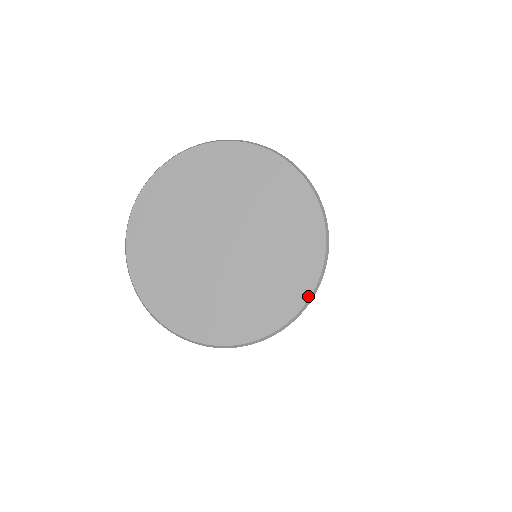
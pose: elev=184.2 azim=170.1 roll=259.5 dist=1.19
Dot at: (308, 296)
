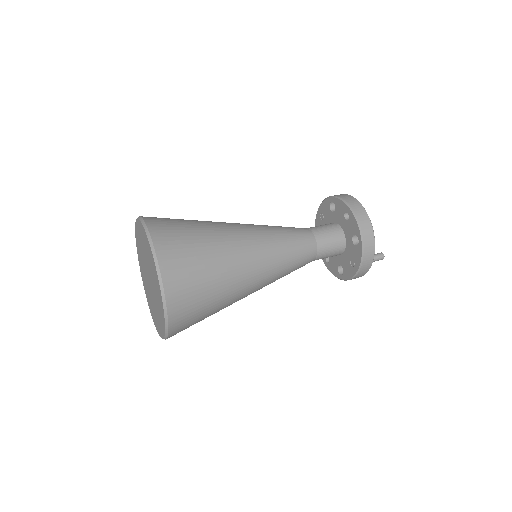
Dot at: (165, 327)
